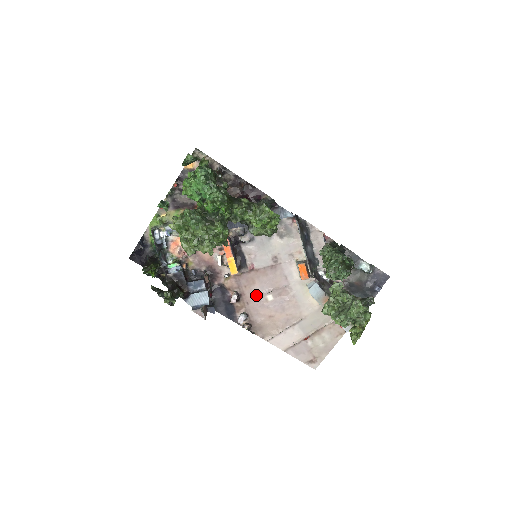
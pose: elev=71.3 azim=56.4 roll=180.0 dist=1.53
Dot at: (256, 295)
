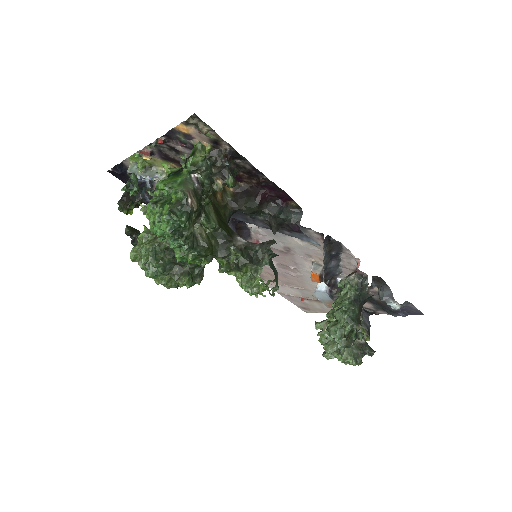
Dot at: occluded
